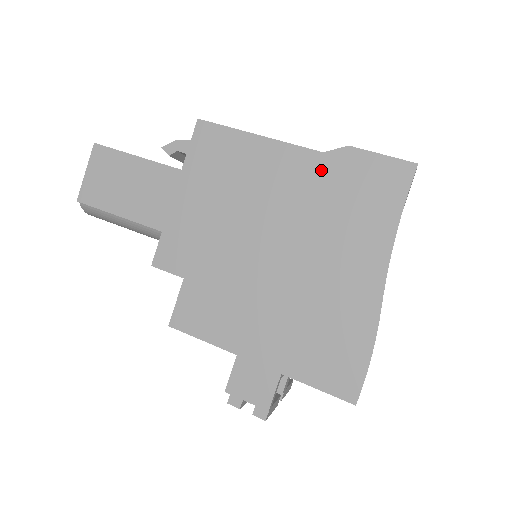
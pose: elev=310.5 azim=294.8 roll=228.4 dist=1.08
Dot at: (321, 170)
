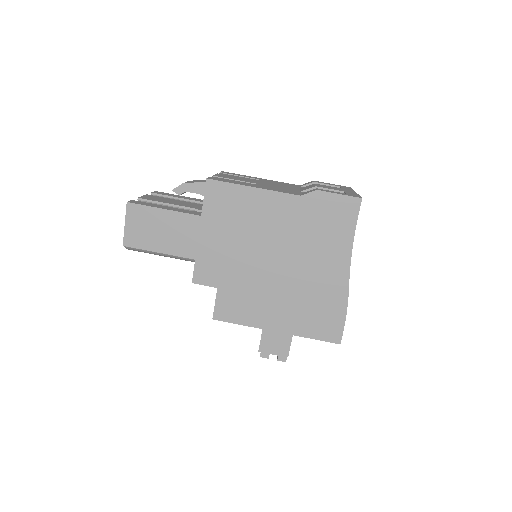
Dot at: (301, 208)
